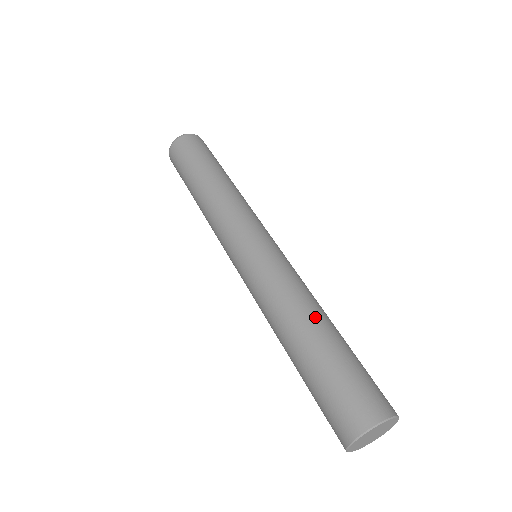
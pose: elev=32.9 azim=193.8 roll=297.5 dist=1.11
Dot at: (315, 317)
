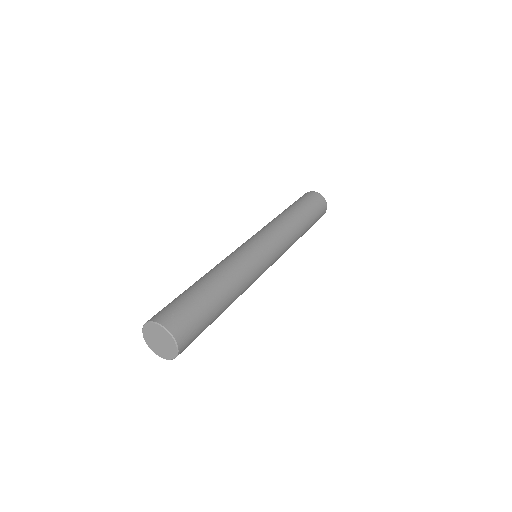
Dot at: (219, 279)
